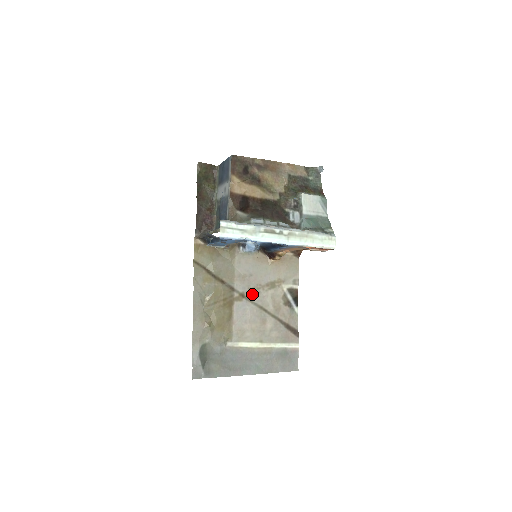
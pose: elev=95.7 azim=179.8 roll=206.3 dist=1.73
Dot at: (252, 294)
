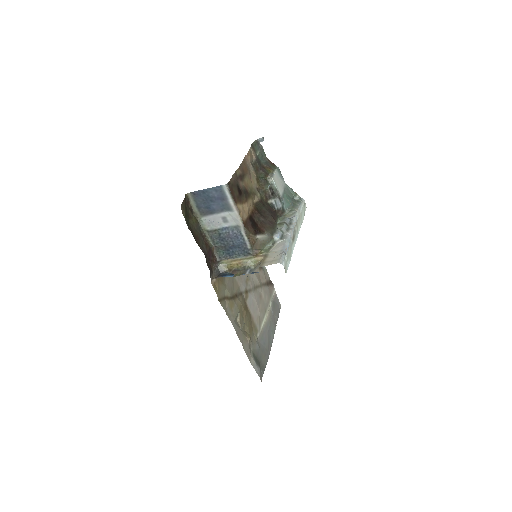
Dot at: (248, 284)
